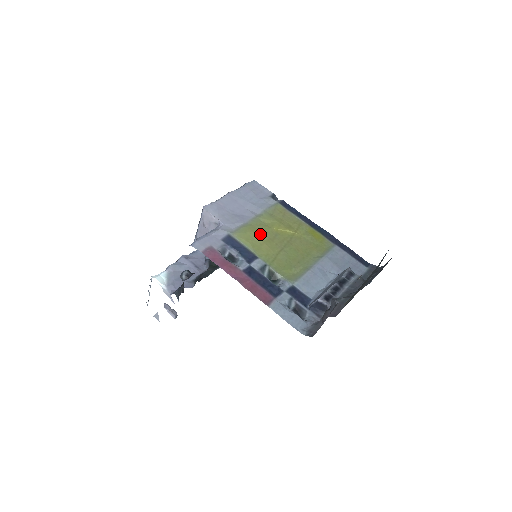
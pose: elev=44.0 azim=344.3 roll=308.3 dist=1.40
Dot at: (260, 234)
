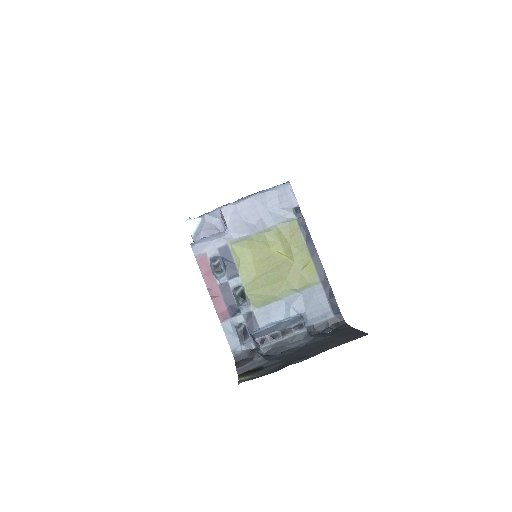
Dot at: (254, 253)
